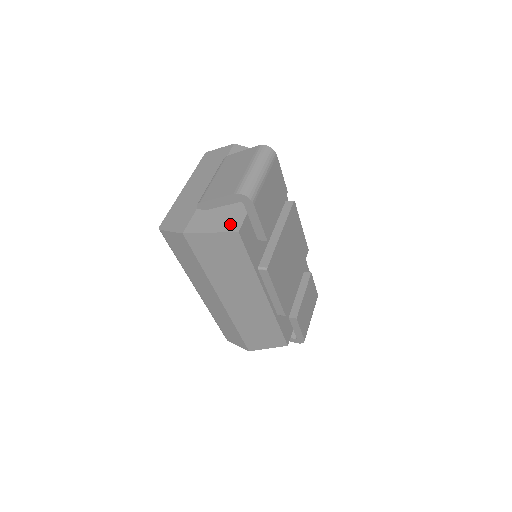
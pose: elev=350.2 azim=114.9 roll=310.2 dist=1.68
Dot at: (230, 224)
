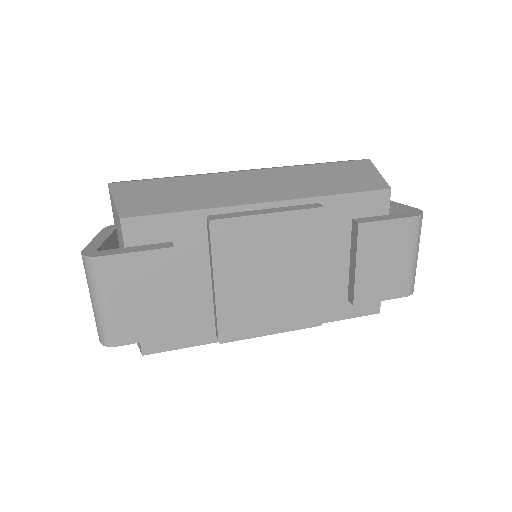
Dot at: occluded
